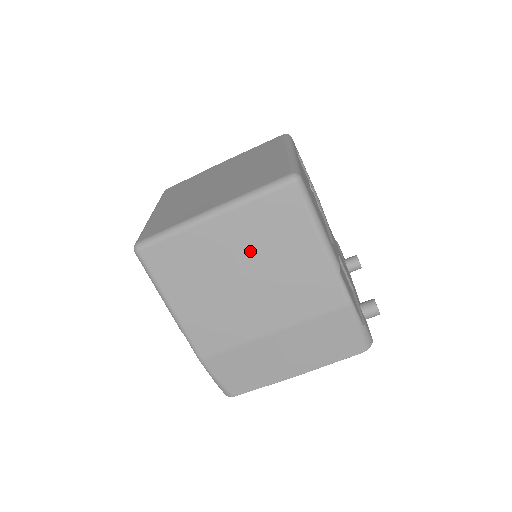
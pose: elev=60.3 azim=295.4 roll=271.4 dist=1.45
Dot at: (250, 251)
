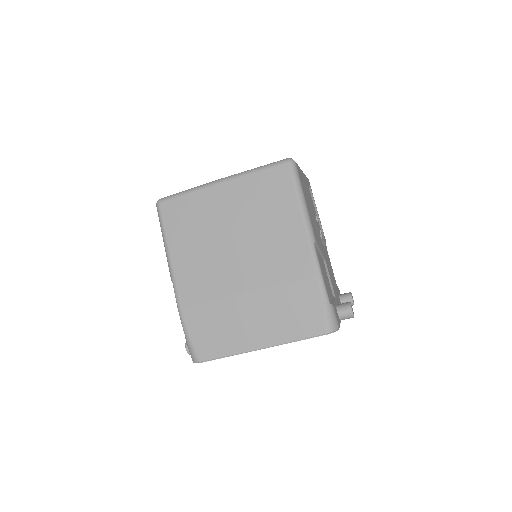
Dot at: (244, 214)
